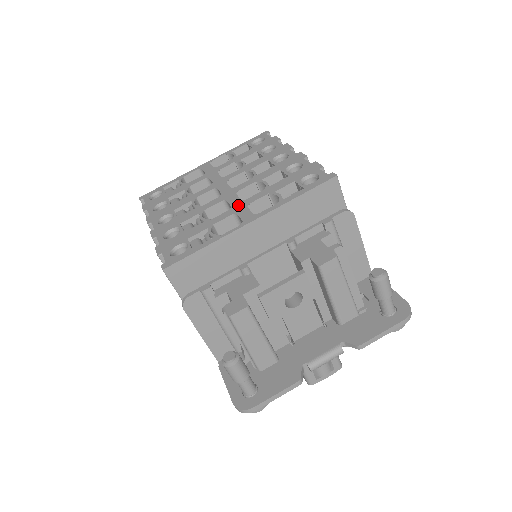
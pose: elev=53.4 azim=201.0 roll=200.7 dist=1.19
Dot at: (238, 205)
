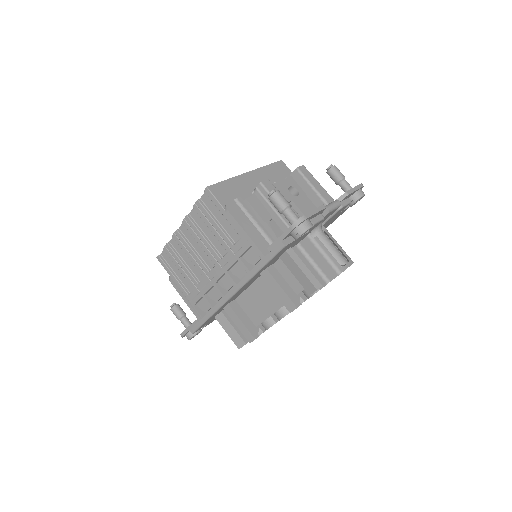
Dot at: occluded
